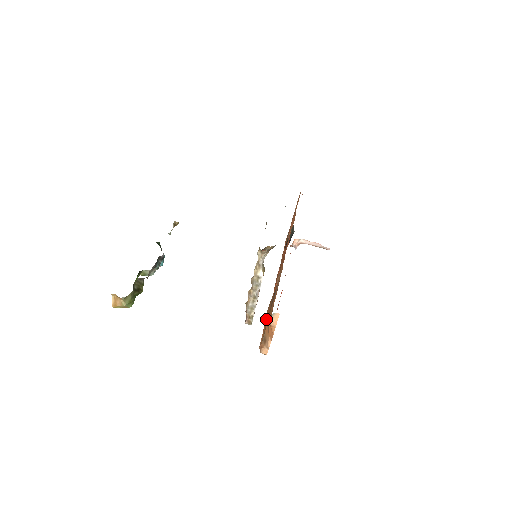
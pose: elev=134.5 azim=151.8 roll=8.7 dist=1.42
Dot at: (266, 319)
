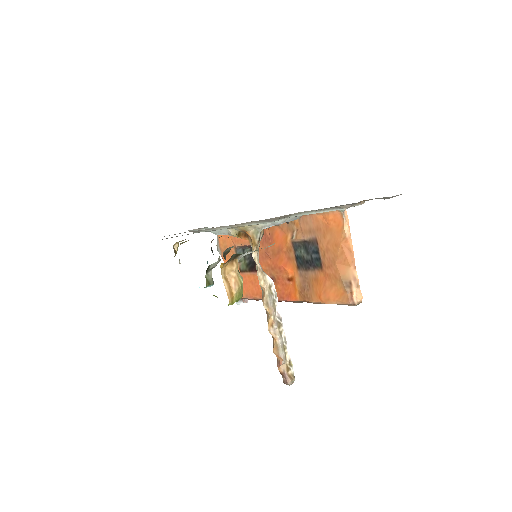
Dot at: (323, 286)
